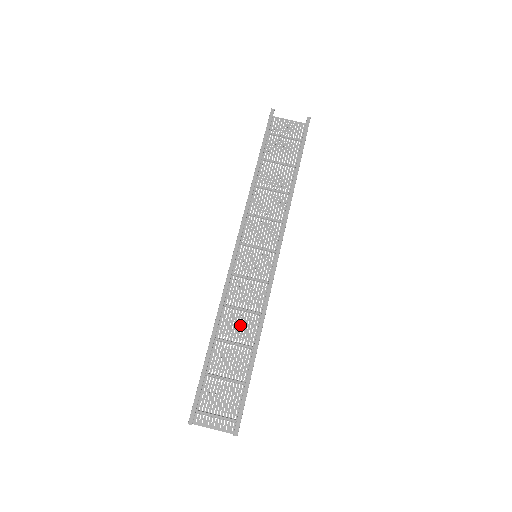
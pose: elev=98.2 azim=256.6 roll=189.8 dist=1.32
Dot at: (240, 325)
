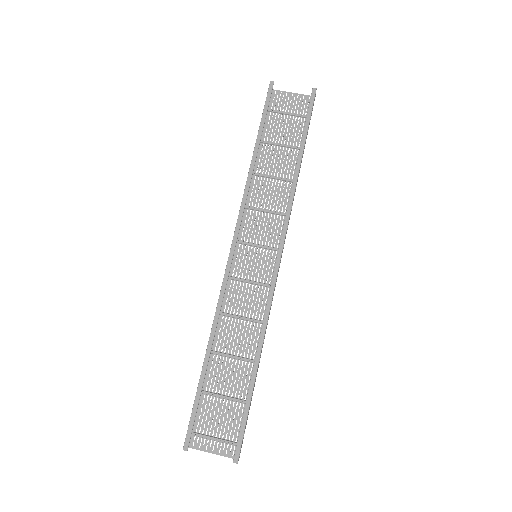
Dot at: (240, 336)
